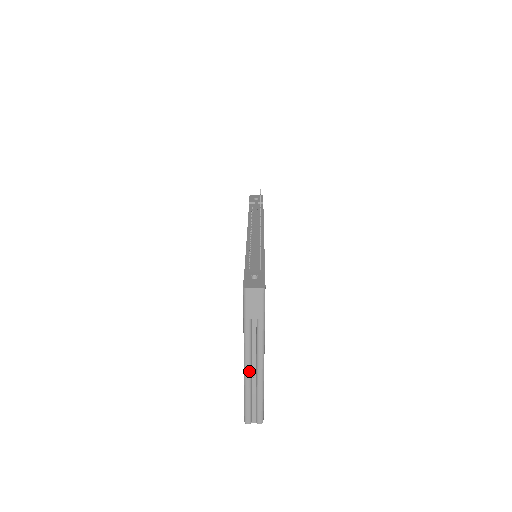
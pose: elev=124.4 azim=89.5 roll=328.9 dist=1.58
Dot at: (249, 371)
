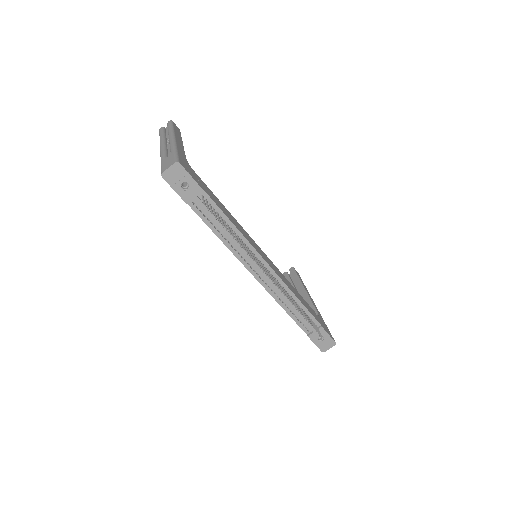
Dot at: occluded
